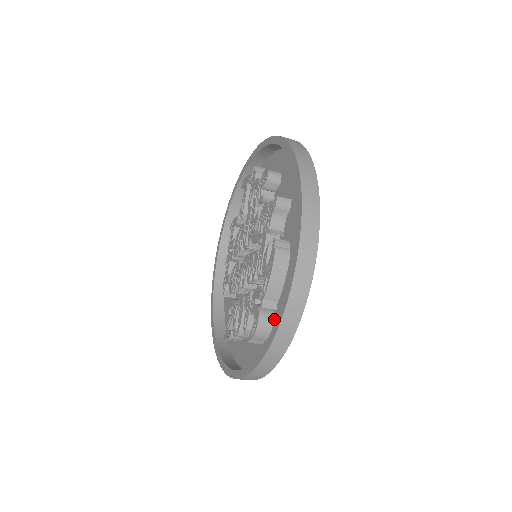
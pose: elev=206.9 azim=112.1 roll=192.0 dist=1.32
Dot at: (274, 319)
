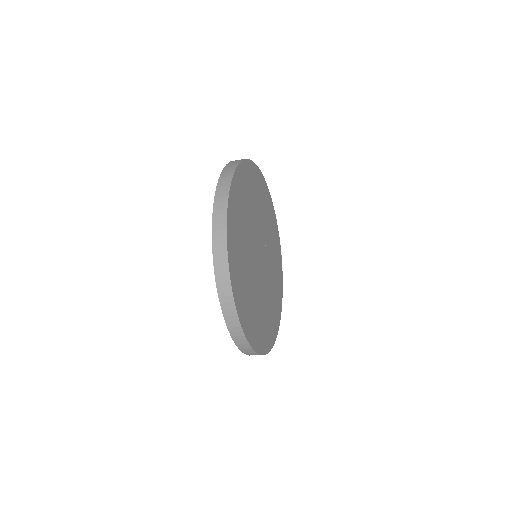
Dot at: (240, 277)
